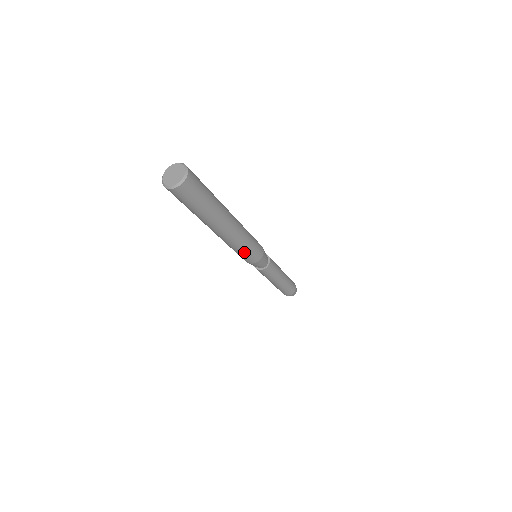
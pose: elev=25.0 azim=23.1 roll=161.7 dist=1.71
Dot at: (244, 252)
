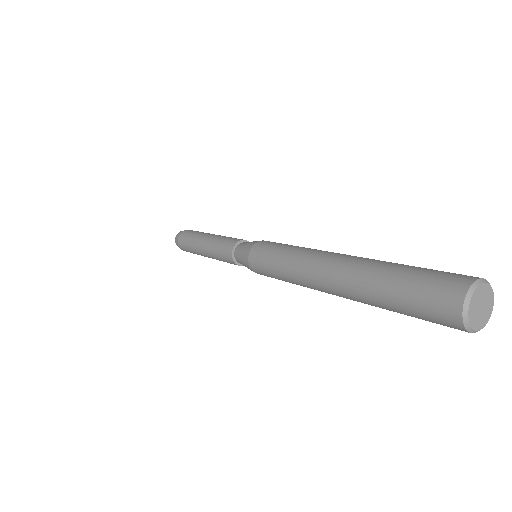
Dot at: (281, 279)
